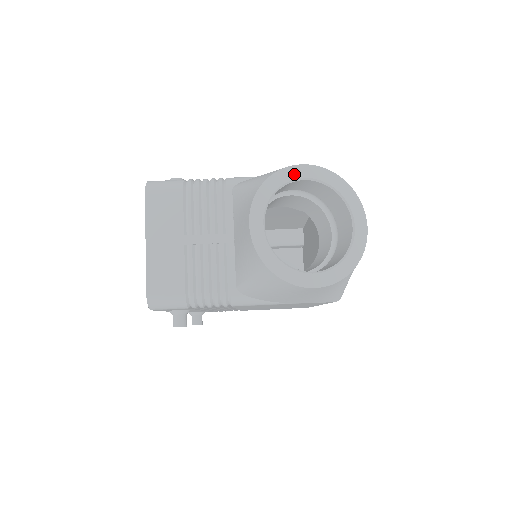
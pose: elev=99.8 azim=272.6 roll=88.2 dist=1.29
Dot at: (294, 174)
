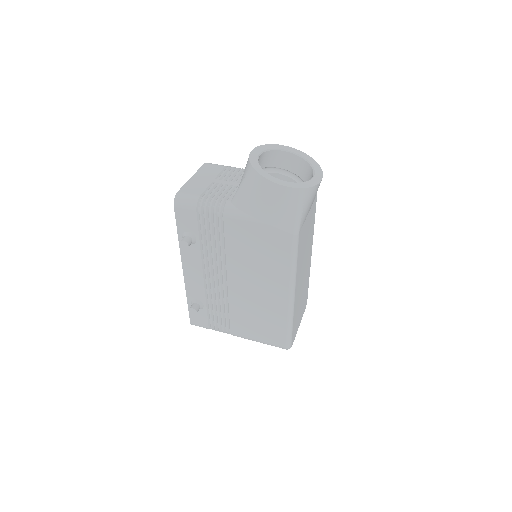
Dot at: (287, 149)
